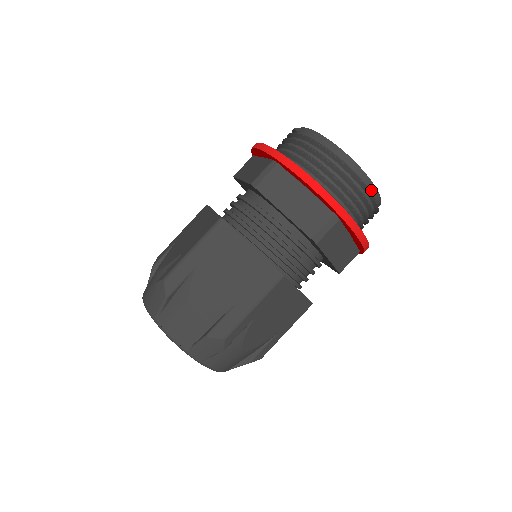
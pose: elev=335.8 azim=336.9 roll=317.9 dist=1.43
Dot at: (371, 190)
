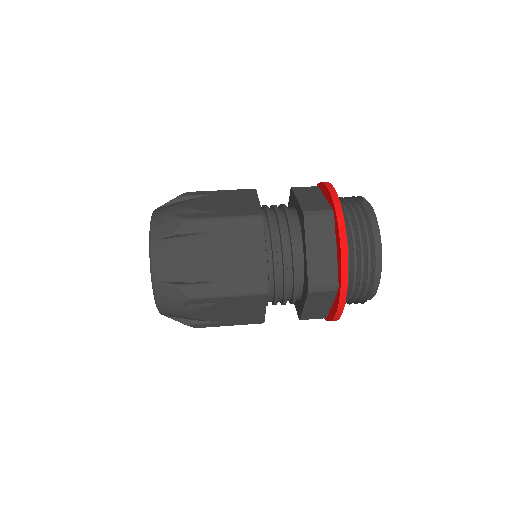
Dot at: (373, 288)
